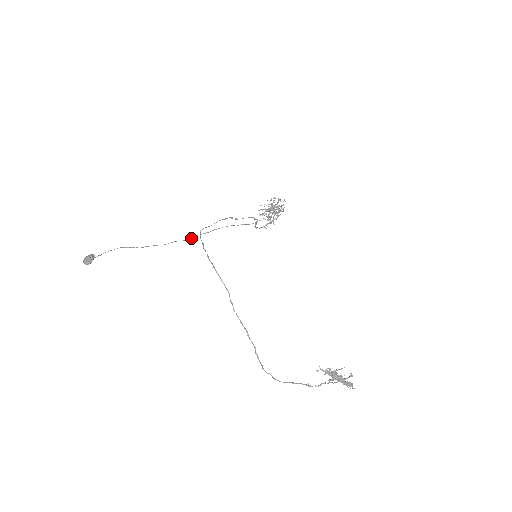
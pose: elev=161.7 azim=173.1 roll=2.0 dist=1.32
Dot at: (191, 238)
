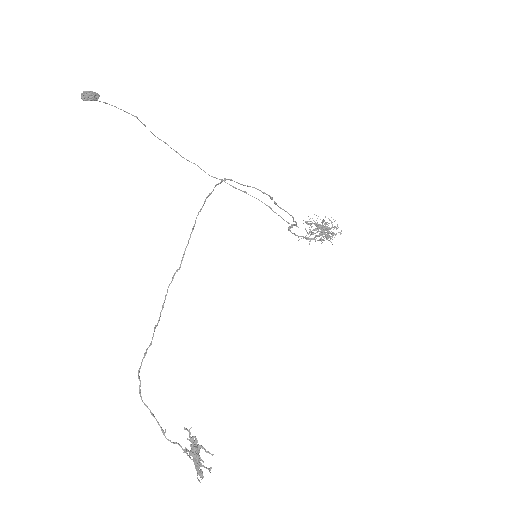
Dot at: (215, 177)
